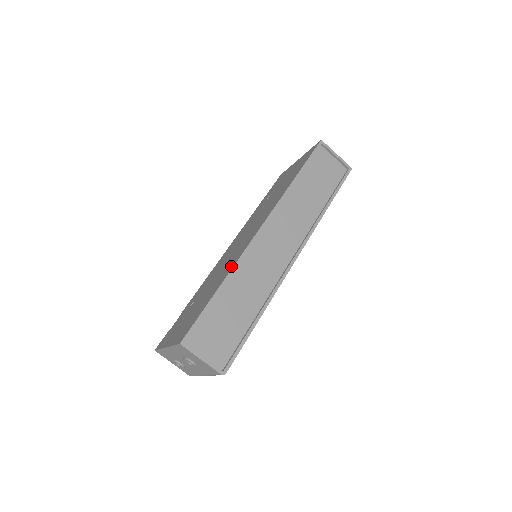
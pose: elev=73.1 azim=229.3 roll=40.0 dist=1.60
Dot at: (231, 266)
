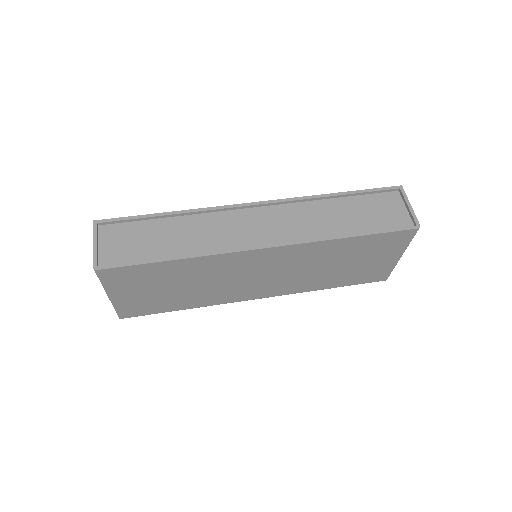
Dot at: occluded
